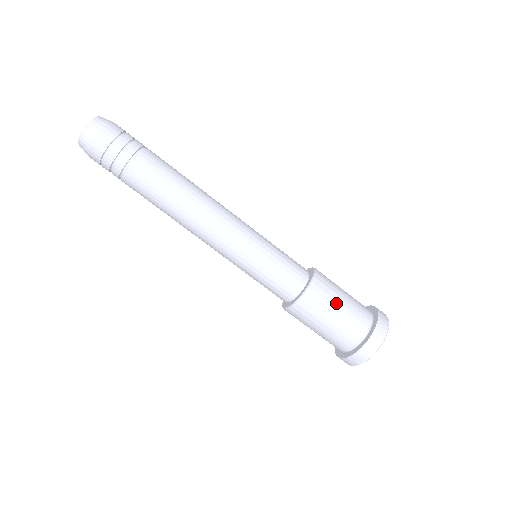
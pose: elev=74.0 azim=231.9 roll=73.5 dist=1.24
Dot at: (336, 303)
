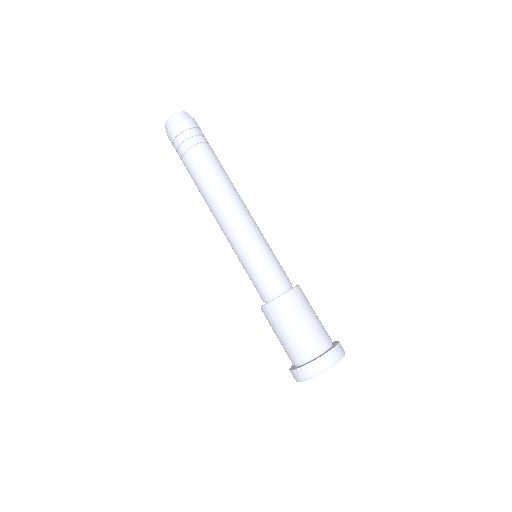
Dot at: (301, 318)
